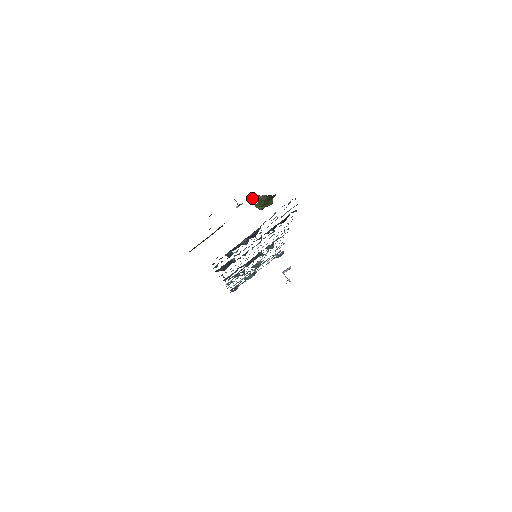
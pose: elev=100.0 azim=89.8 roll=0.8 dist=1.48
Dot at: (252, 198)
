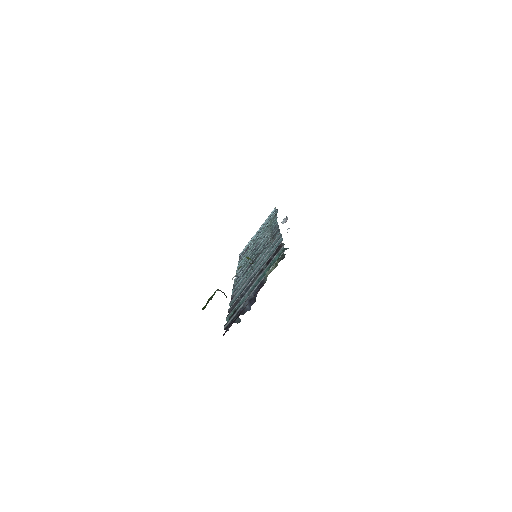
Dot at: occluded
